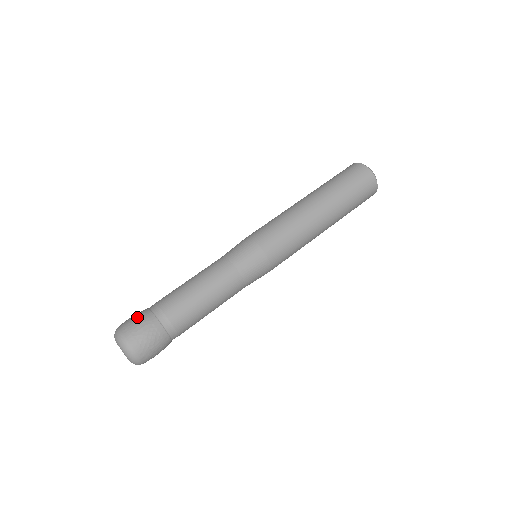
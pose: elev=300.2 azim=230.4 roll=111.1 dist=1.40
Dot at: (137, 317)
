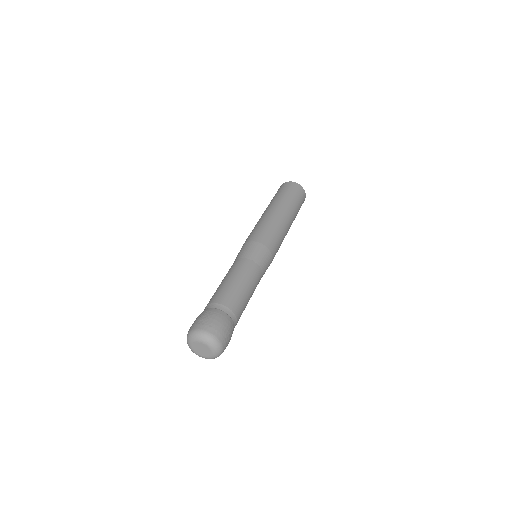
Dot at: (220, 320)
